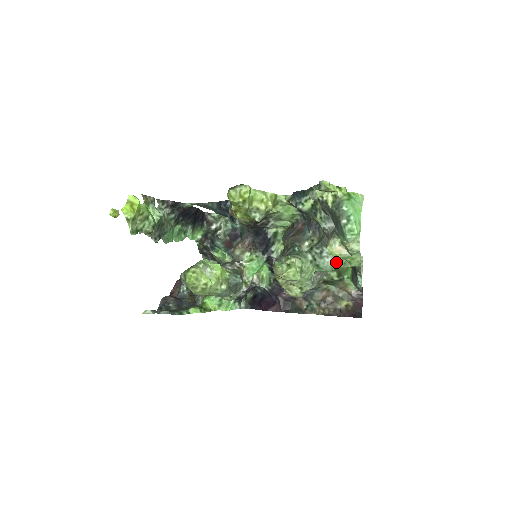
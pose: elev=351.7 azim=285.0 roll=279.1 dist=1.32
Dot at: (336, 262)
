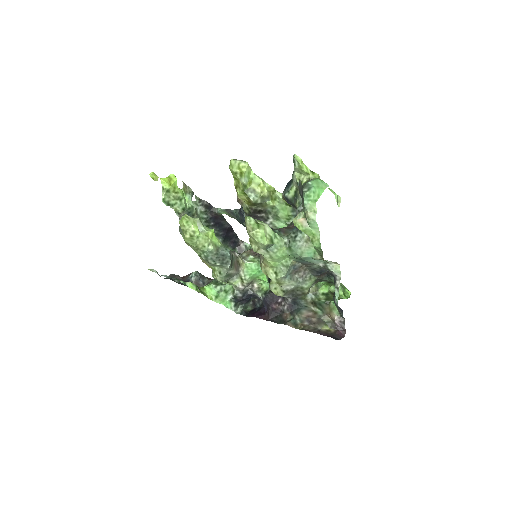
Dot at: (306, 248)
